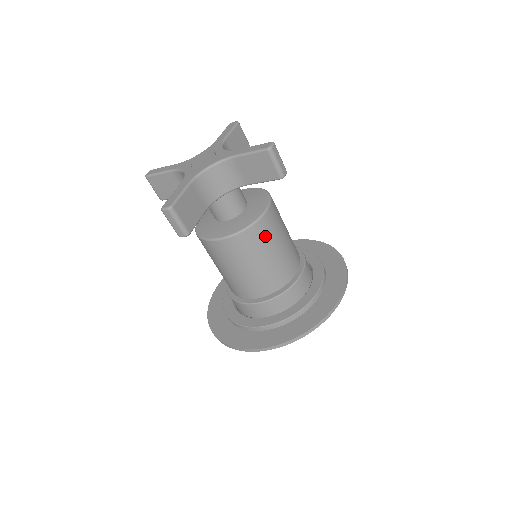
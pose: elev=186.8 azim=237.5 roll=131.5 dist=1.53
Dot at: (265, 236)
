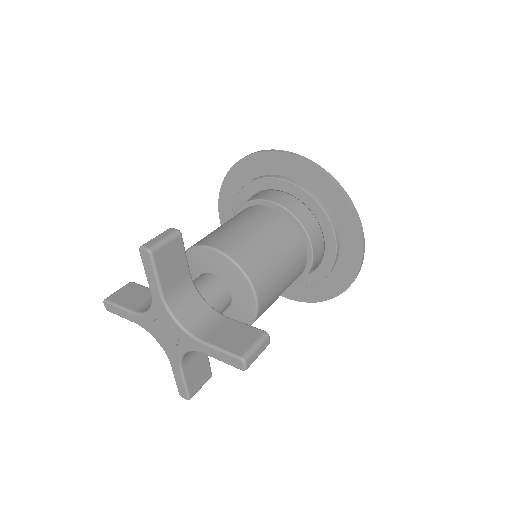
Dot at: (268, 307)
